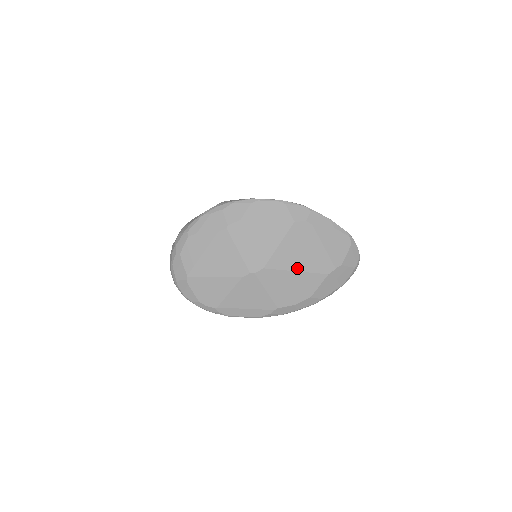
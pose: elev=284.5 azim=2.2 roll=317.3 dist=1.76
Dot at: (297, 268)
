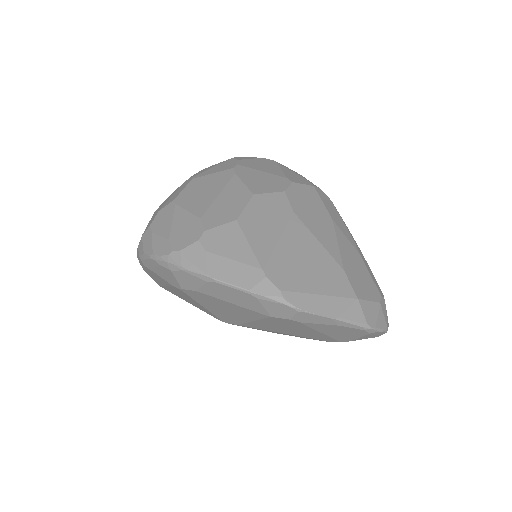
Dot at: (284, 332)
